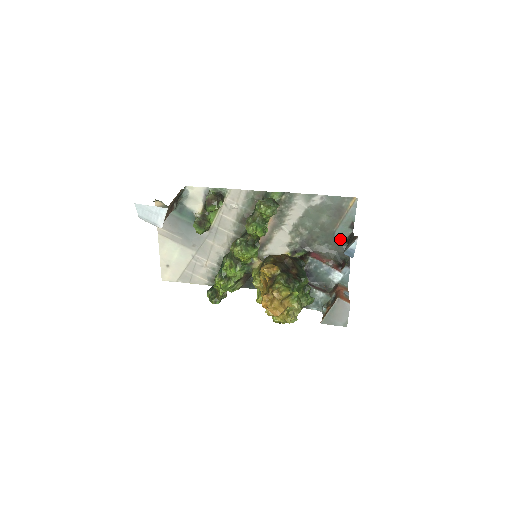
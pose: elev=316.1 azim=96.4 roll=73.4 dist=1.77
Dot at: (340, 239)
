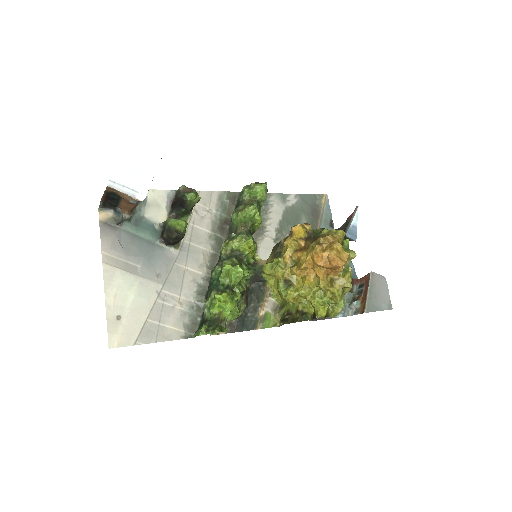
Dot at: occluded
